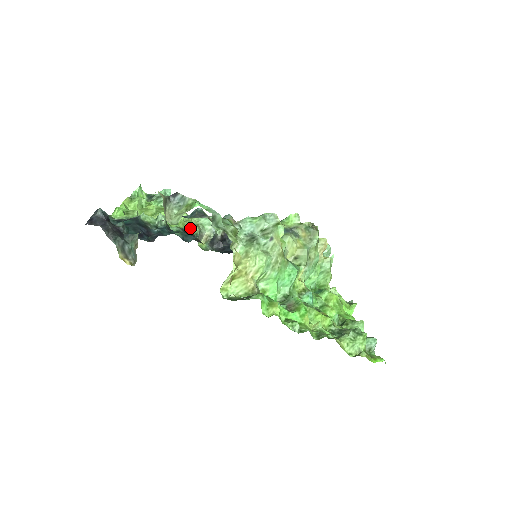
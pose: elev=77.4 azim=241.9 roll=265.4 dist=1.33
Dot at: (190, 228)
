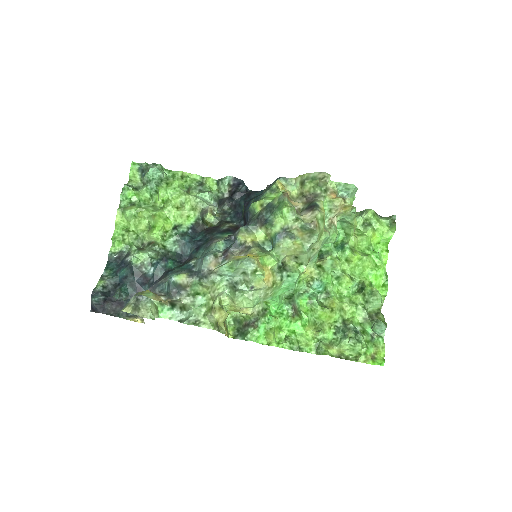
Dot at: (189, 215)
